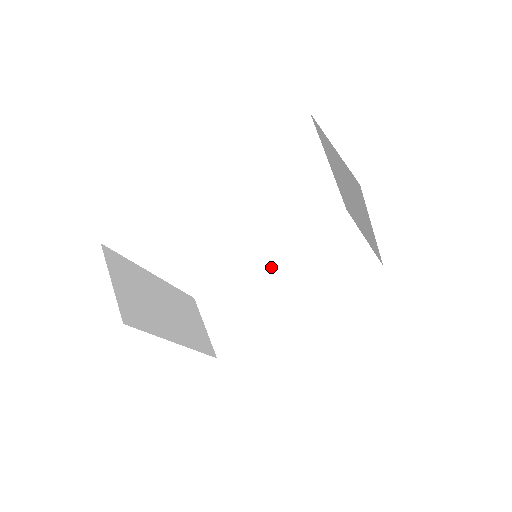
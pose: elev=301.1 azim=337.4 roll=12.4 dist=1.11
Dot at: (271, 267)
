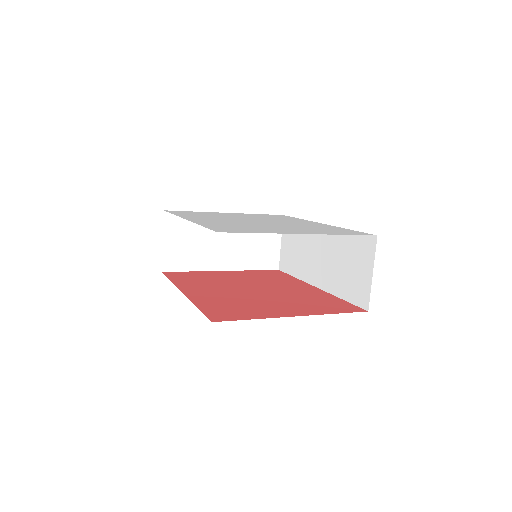
Dot at: (319, 236)
